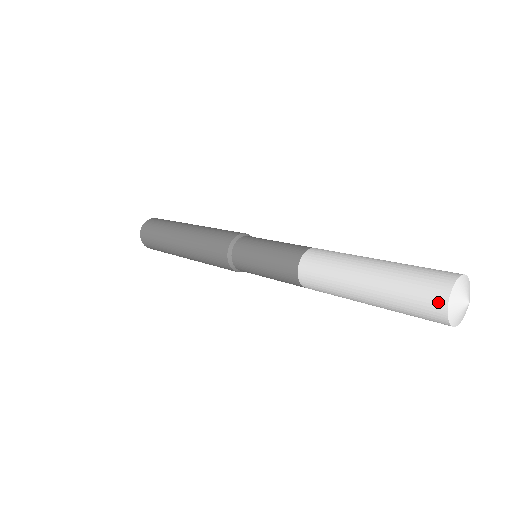
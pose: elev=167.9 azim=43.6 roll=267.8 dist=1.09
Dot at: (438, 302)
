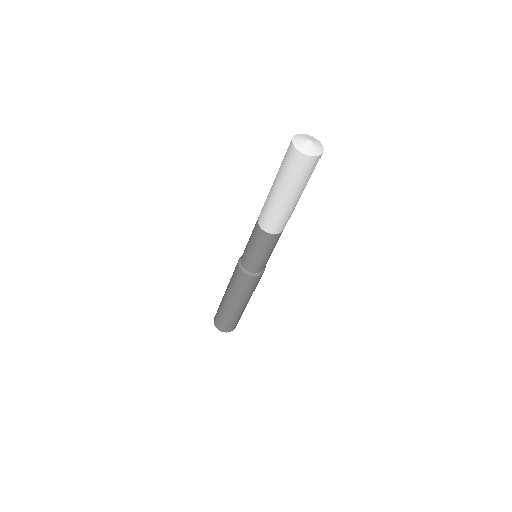
Dot at: (290, 144)
